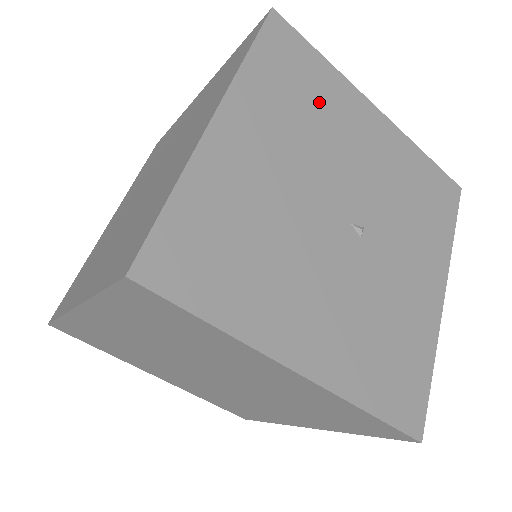
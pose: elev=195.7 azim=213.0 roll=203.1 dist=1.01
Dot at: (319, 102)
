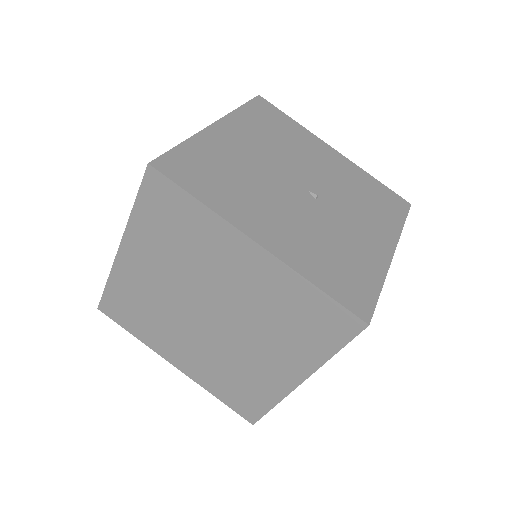
Dot at: (288, 135)
